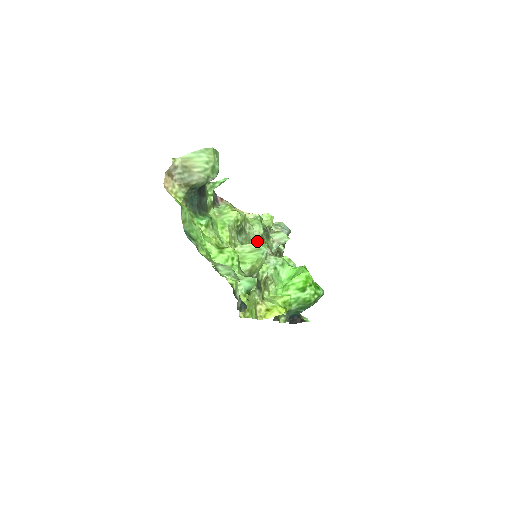
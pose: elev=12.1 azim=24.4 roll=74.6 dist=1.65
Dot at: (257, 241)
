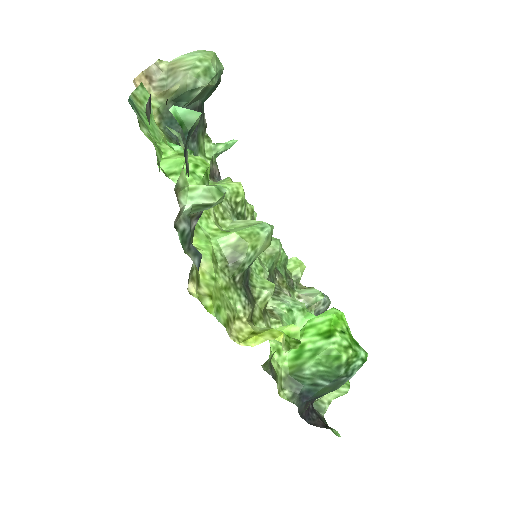
Dot at: (268, 259)
